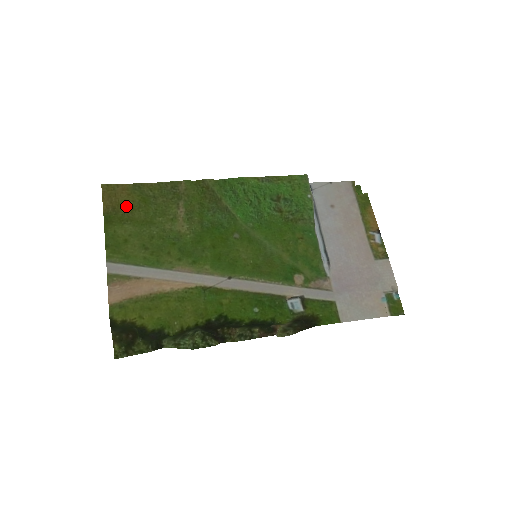
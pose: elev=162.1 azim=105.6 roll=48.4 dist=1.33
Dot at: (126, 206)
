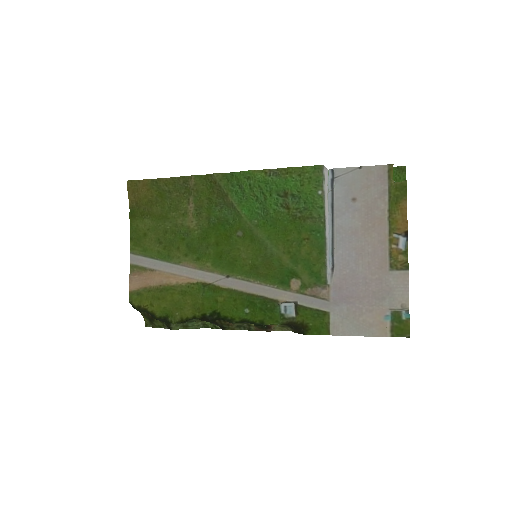
Dot at: (146, 201)
